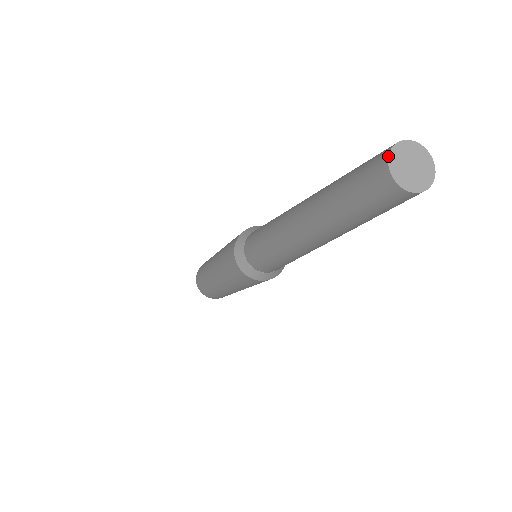
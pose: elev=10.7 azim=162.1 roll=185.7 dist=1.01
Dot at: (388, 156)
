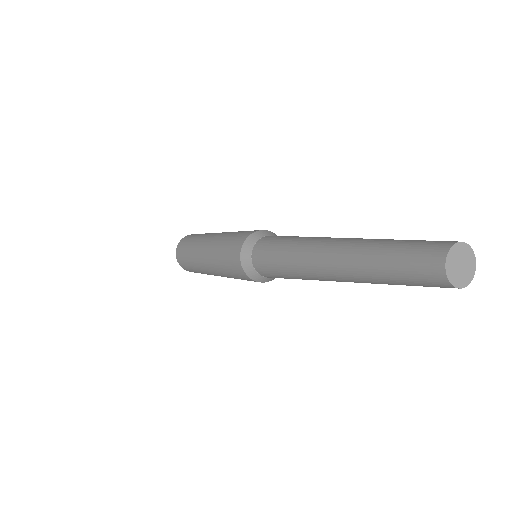
Dot at: (454, 244)
